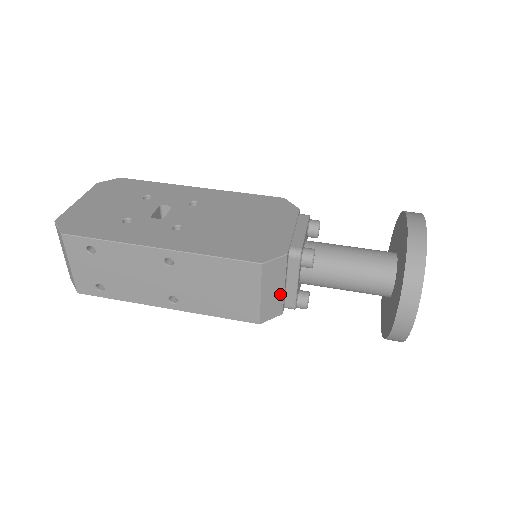
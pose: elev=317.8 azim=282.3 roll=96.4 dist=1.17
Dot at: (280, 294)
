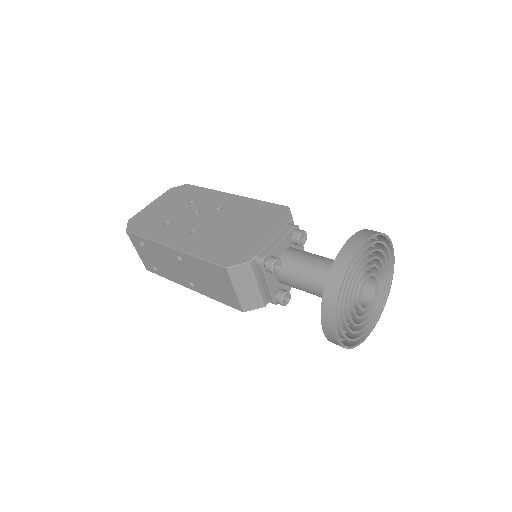
Dot at: (256, 291)
